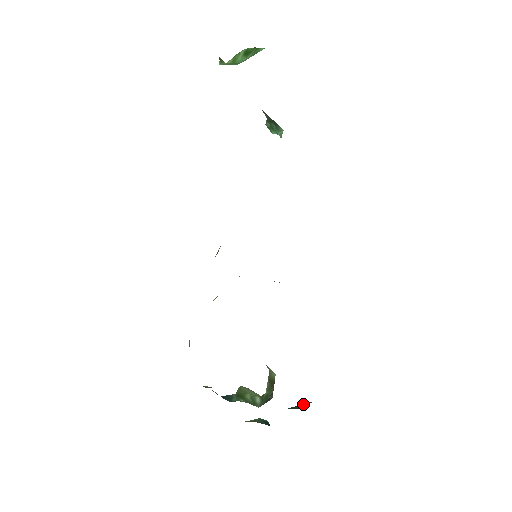
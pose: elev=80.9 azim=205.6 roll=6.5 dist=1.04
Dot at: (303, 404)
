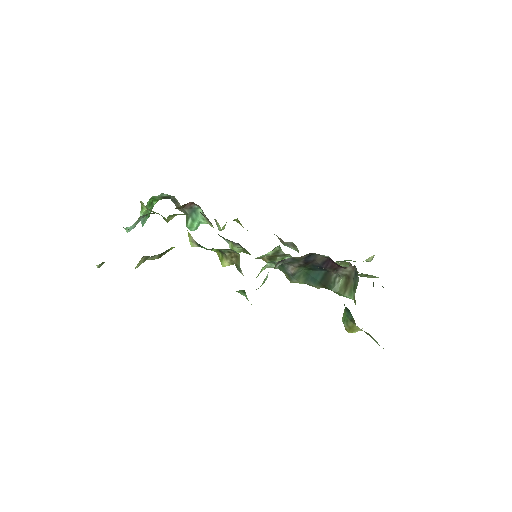
Dot at: occluded
